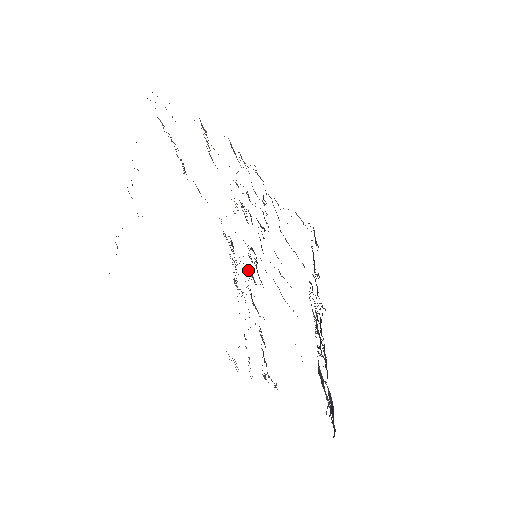
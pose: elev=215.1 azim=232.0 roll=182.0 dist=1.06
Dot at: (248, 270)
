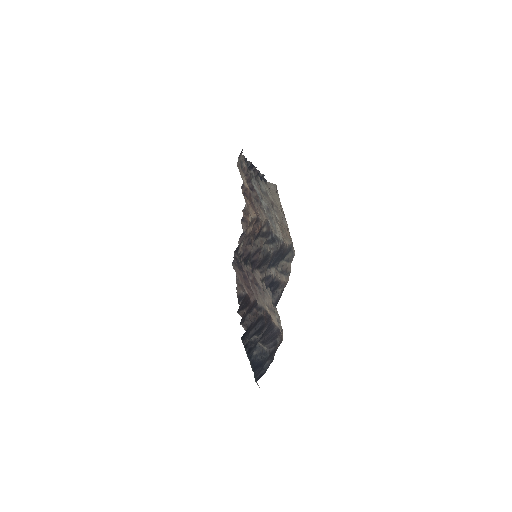
Dot at: (262, 252)
